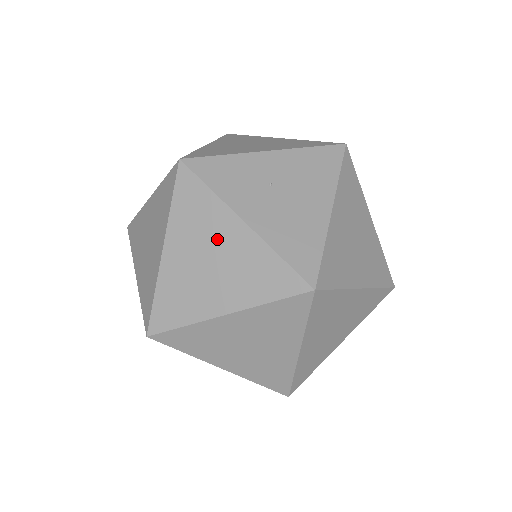
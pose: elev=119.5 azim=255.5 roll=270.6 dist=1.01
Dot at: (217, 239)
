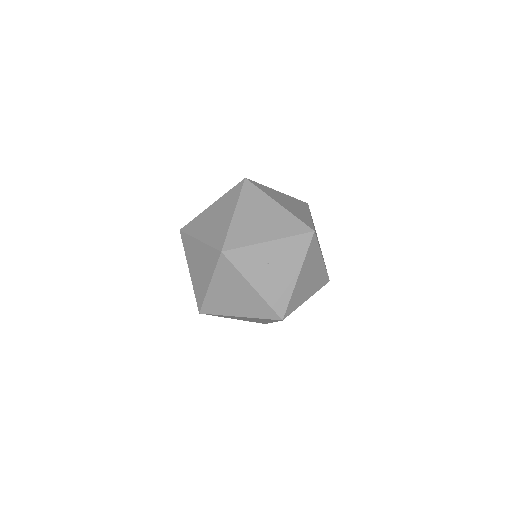
Dot at: (238, 289)
